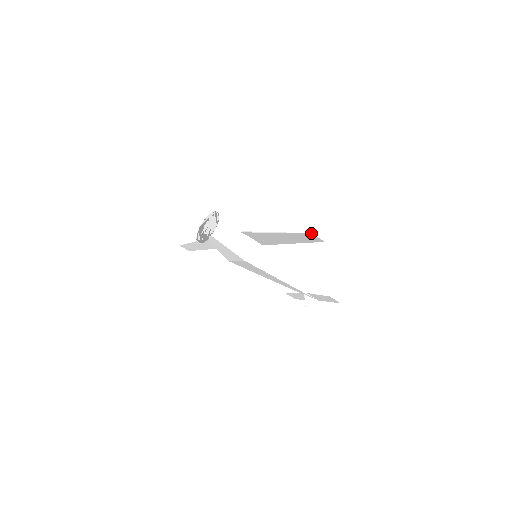
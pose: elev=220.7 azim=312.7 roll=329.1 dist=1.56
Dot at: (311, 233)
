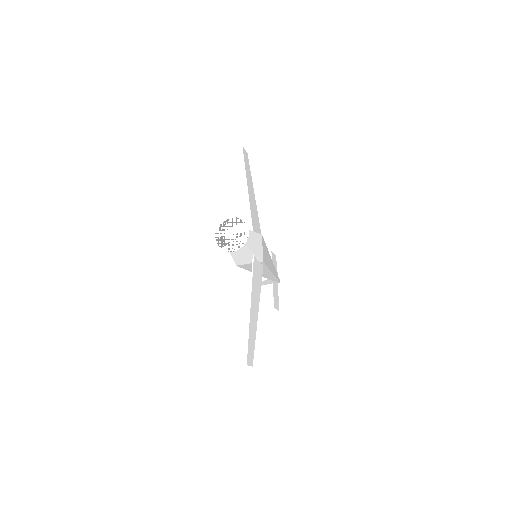
Dot at: (247, 363)
